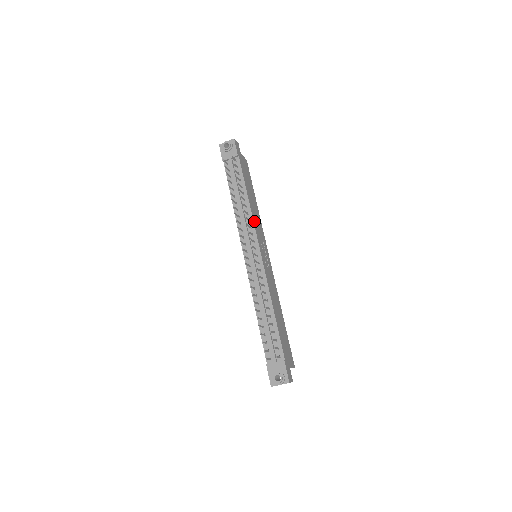
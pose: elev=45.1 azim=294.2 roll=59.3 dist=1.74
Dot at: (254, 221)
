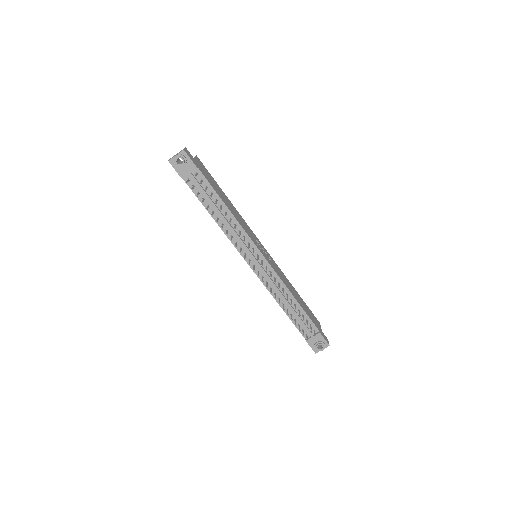
Dot at: (244, 229)
